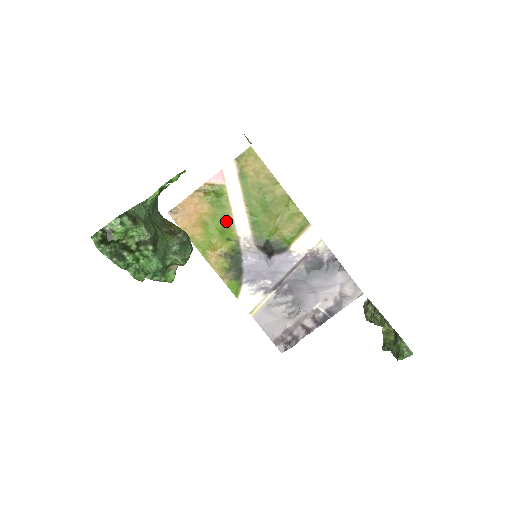
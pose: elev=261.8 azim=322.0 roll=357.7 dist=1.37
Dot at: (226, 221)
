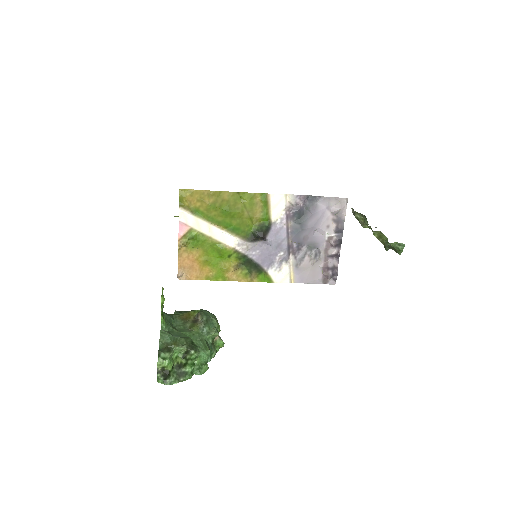
Dot at: (216, 247)
